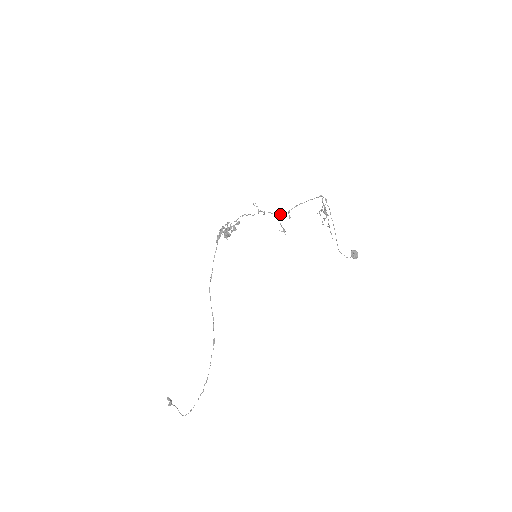
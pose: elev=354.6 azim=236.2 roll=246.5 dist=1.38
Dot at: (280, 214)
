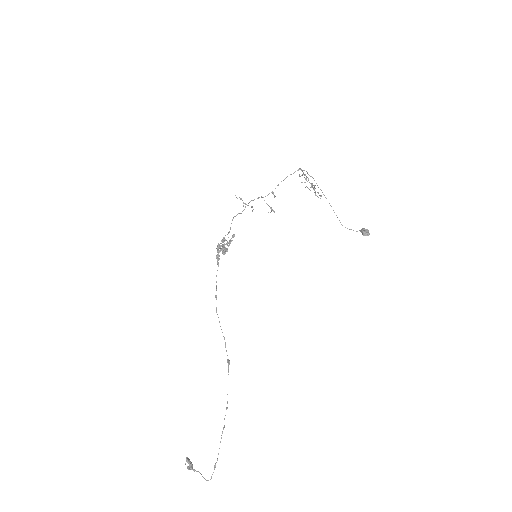
Dot at: occluded
